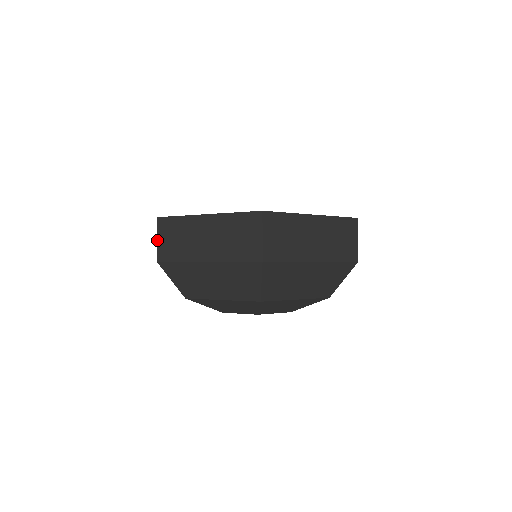
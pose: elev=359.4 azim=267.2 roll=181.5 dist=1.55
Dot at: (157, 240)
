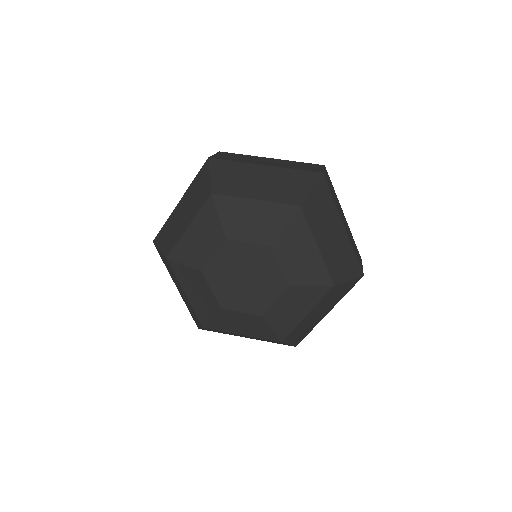
Dot at: occluded
